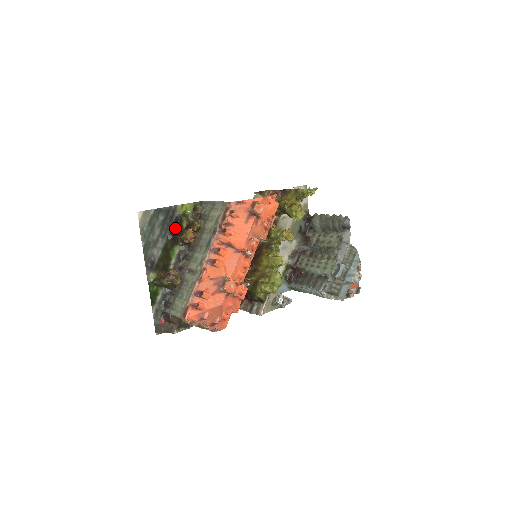
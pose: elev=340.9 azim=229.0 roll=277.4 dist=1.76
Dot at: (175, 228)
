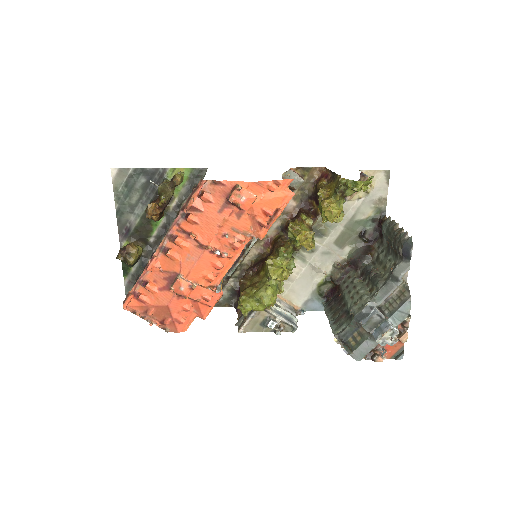
Dot at: occluded
